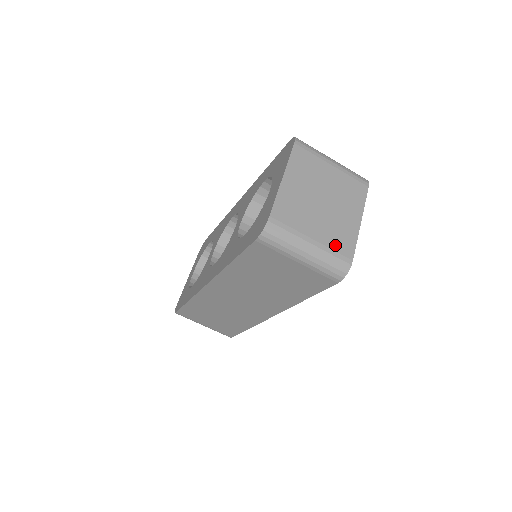
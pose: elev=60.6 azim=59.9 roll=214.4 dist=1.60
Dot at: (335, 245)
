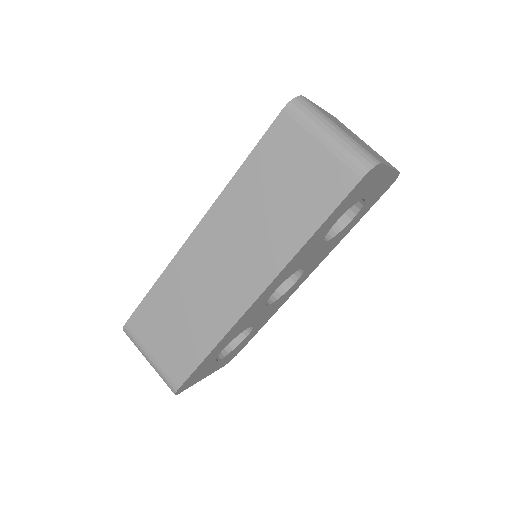
Dot at: (364, 147)
